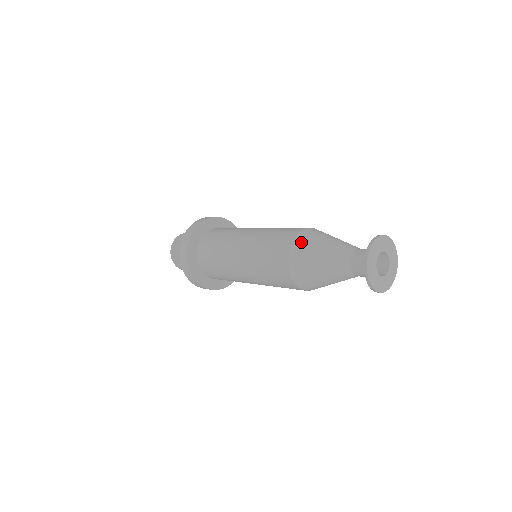
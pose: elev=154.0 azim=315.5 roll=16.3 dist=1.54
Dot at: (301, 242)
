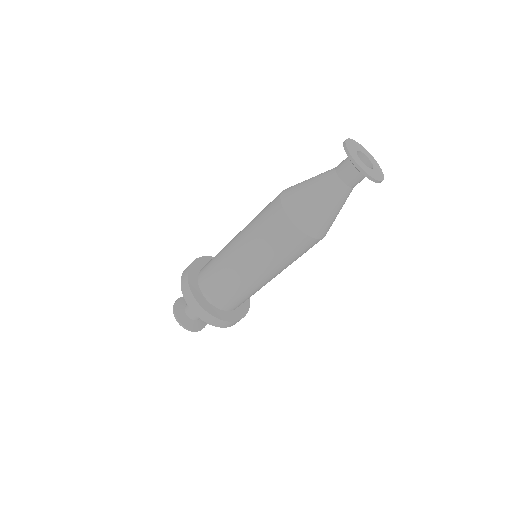
Dot at: (288, 198)
